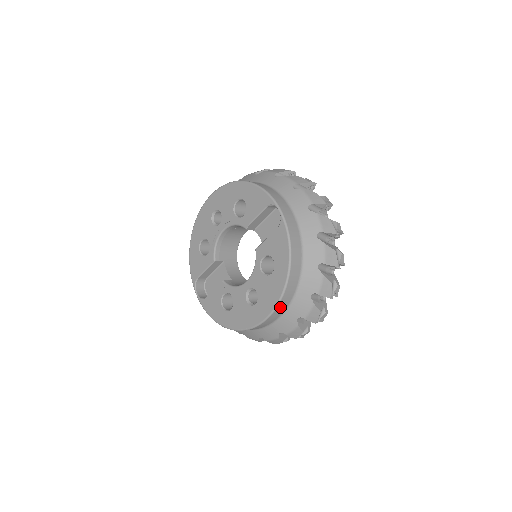
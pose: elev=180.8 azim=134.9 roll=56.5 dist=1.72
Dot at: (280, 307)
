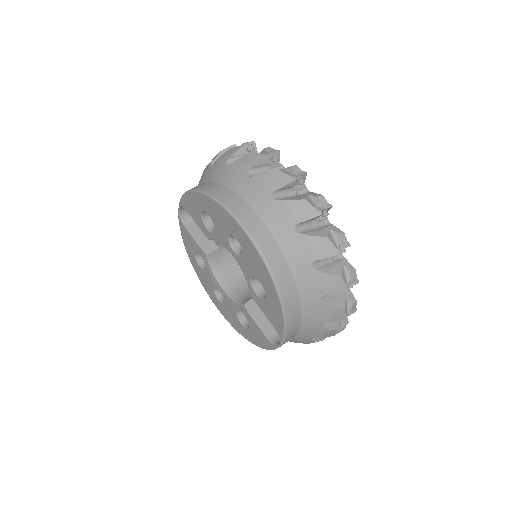
Dot at: occluded
